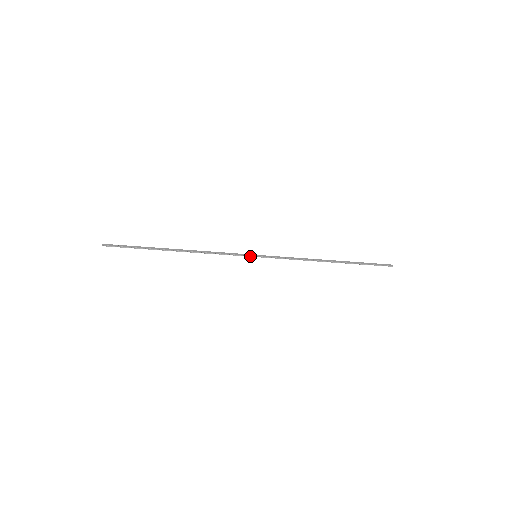
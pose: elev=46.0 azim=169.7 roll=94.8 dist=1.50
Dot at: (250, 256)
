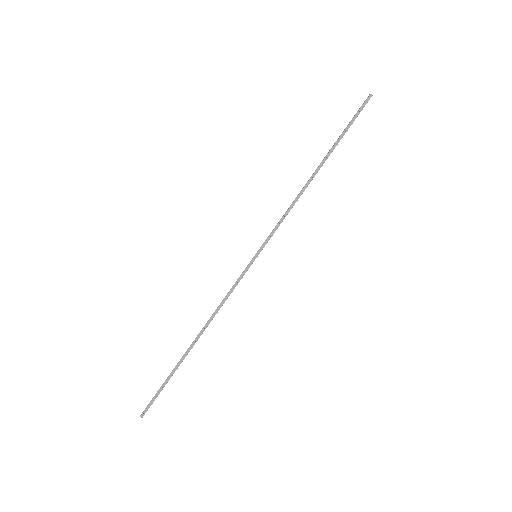
Dot at: (252, 263)
